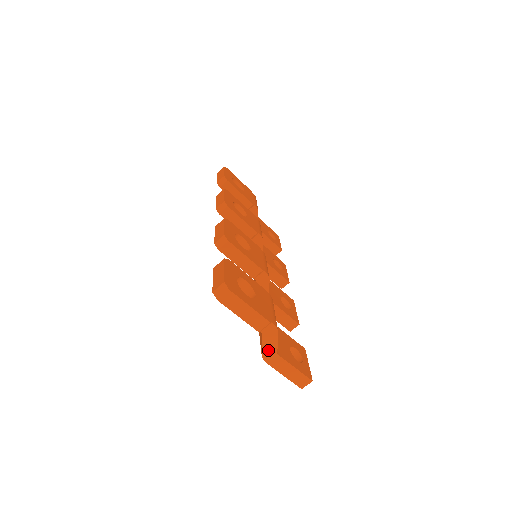
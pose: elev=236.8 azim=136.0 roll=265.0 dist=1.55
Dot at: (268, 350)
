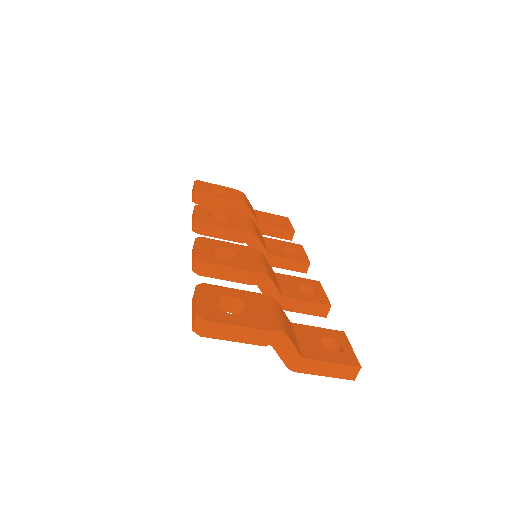
Dot at: (290, 359)
